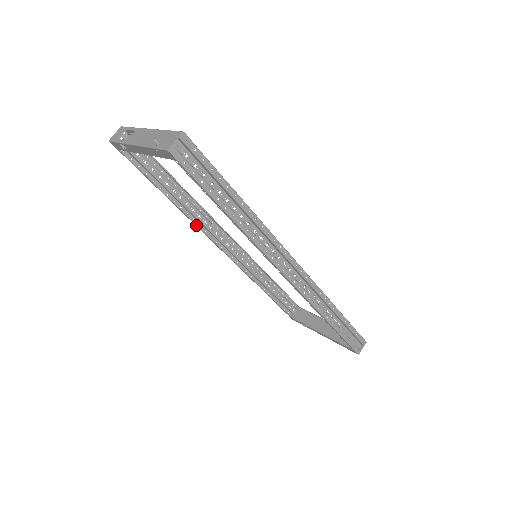
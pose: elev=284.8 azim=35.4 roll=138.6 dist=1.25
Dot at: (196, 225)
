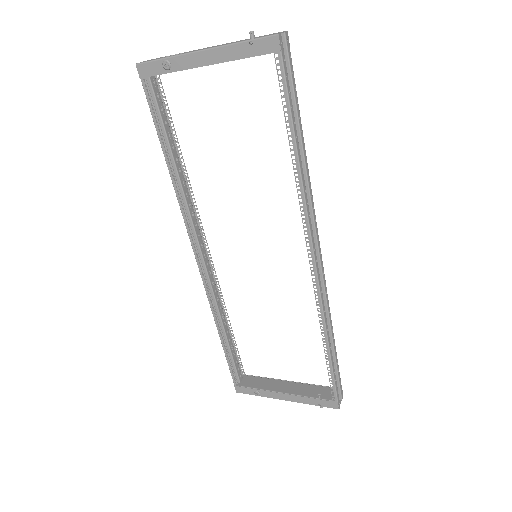
Dot at: (184, 214)
